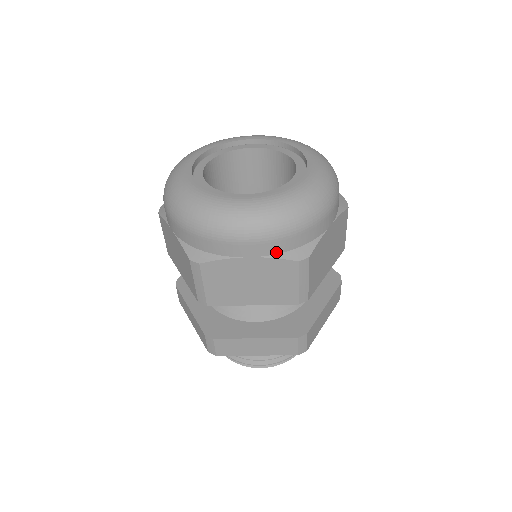
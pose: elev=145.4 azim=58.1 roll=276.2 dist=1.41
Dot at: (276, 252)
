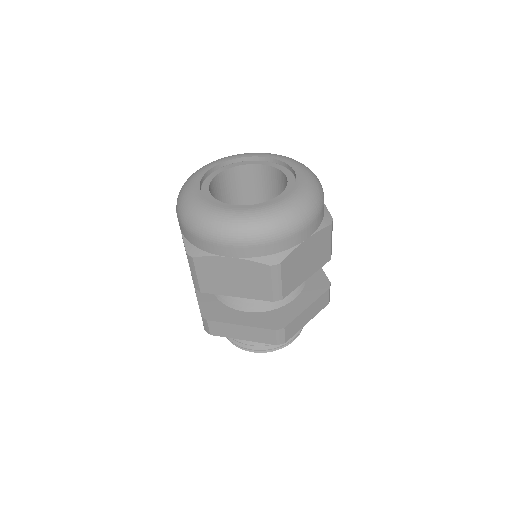
Dot at: (253, 256)
